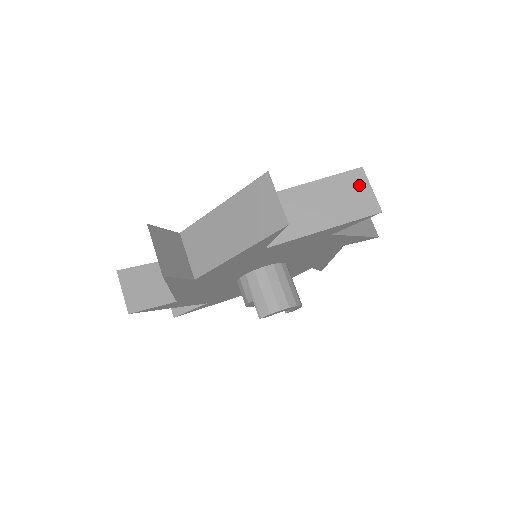
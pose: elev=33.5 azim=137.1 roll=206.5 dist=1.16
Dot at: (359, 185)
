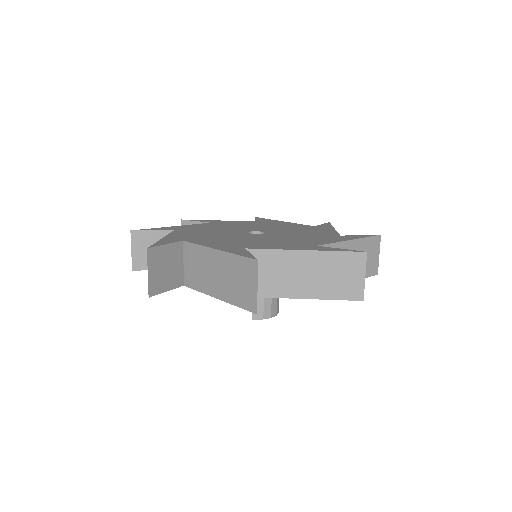
Dot at: (375, 250)
